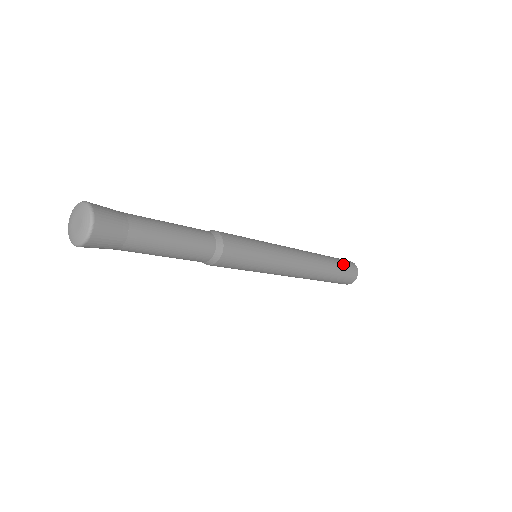
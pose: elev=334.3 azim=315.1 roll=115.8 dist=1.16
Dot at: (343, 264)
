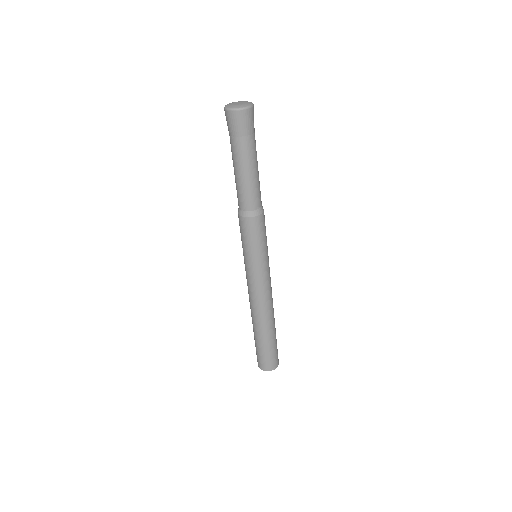
Dot at: (276, 347)
